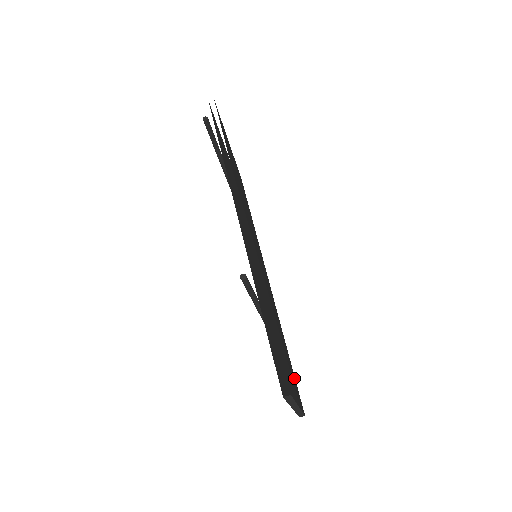
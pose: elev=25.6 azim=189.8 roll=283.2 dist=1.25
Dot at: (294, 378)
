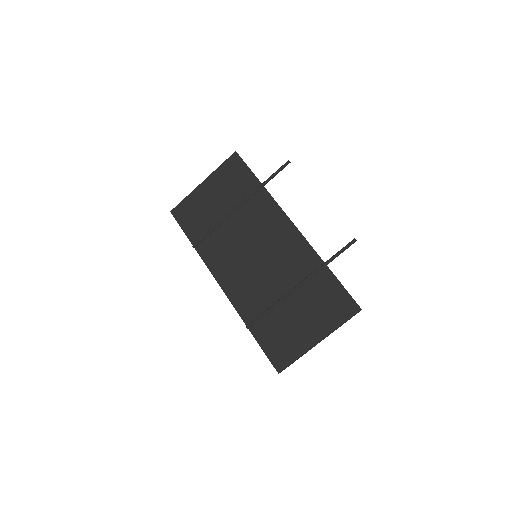
Dot at: (273, 345)
